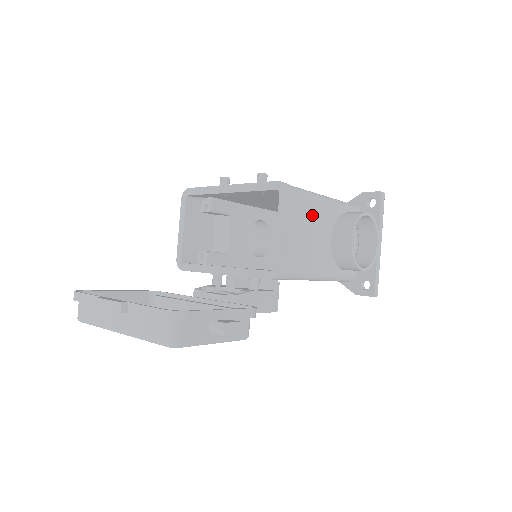
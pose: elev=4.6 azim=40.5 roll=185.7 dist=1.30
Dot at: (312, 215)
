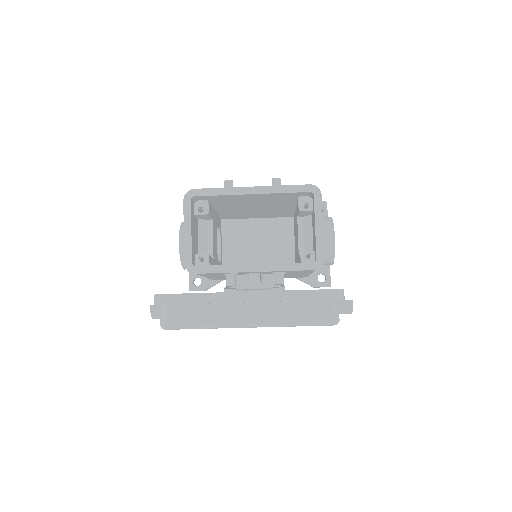
Dot at: occluded
